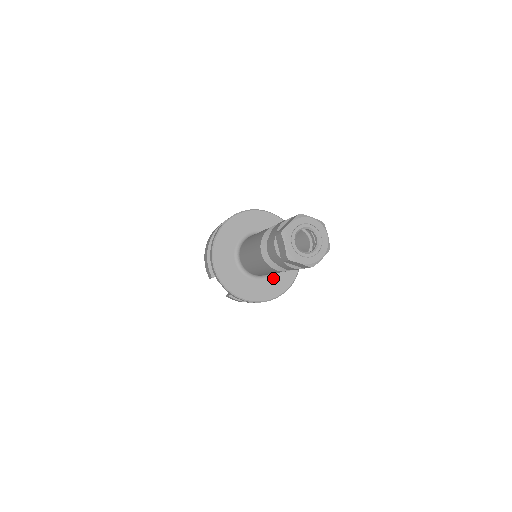
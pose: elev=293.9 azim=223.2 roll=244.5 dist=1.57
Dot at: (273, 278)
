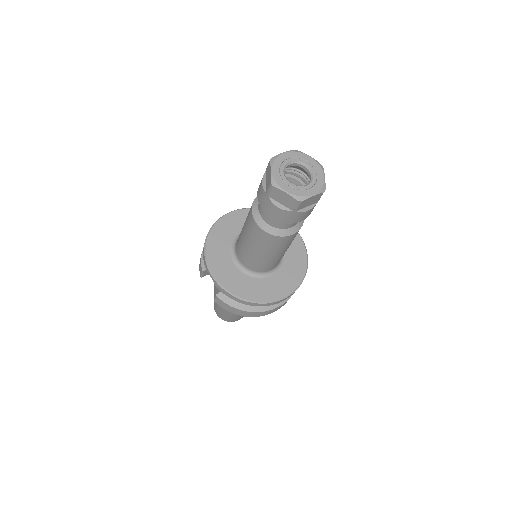
Dot at: (270, 280)
